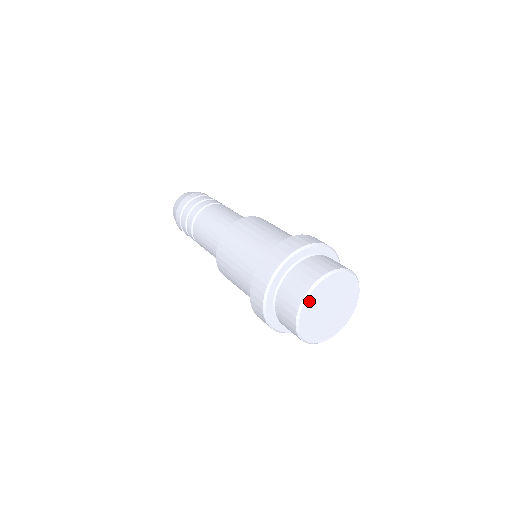
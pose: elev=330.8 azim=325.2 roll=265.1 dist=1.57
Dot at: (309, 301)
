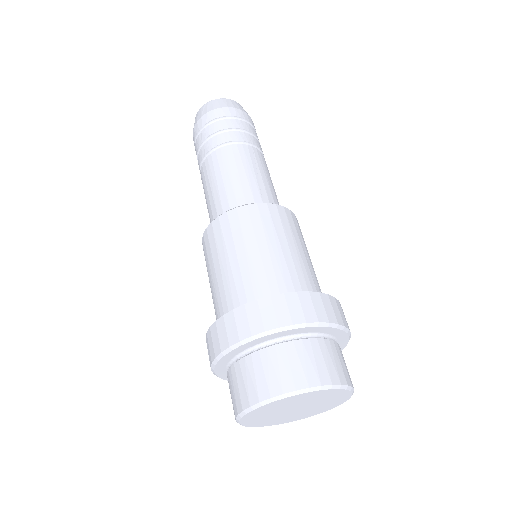
Dot at: (251, 414)
